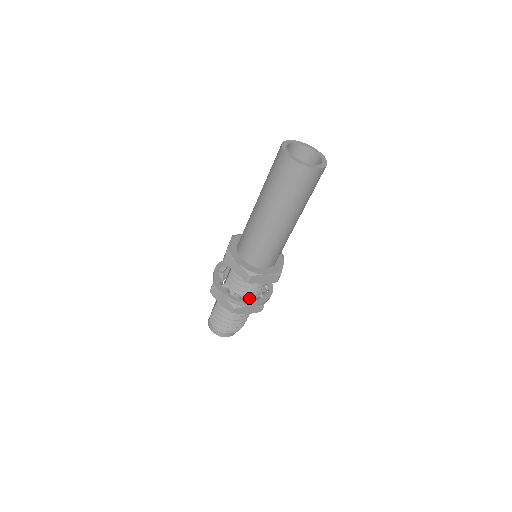
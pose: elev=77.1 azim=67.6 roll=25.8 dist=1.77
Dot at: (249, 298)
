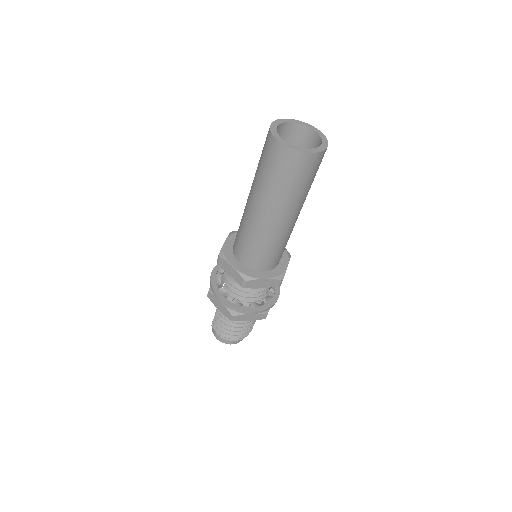
Dot at: (249, 304)
